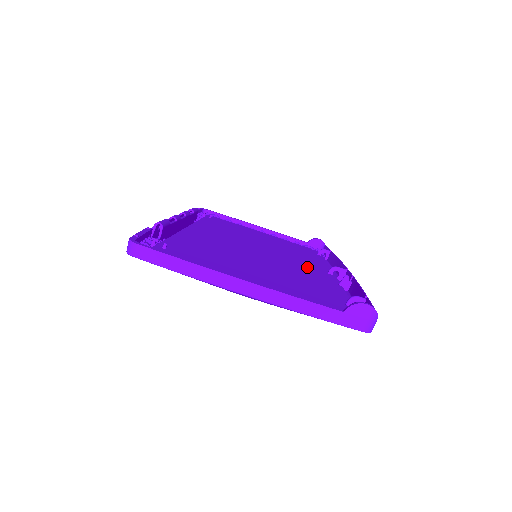
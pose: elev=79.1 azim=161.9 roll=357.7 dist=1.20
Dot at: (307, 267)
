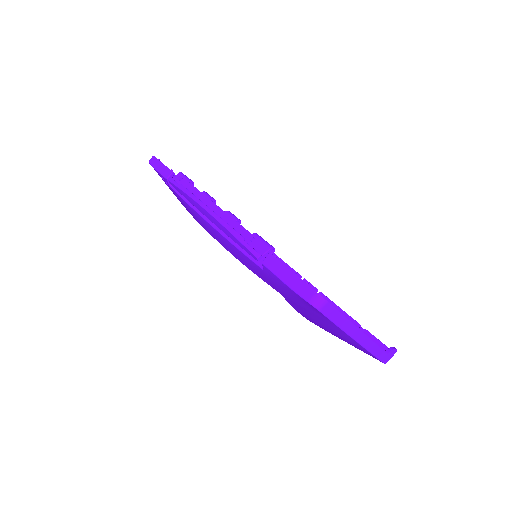
Dot at: occluded
